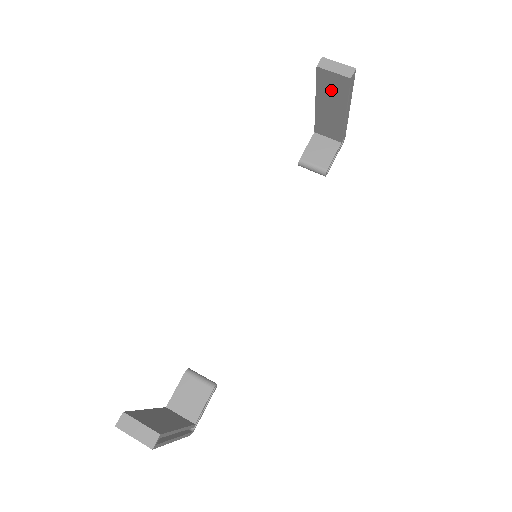
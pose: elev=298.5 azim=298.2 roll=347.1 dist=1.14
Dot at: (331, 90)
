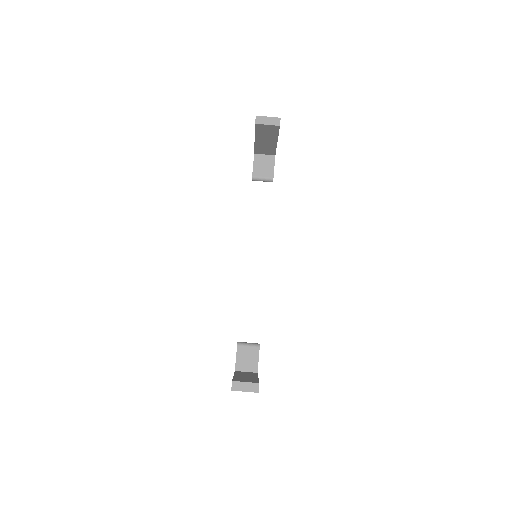
Dot at: (266, 133)
